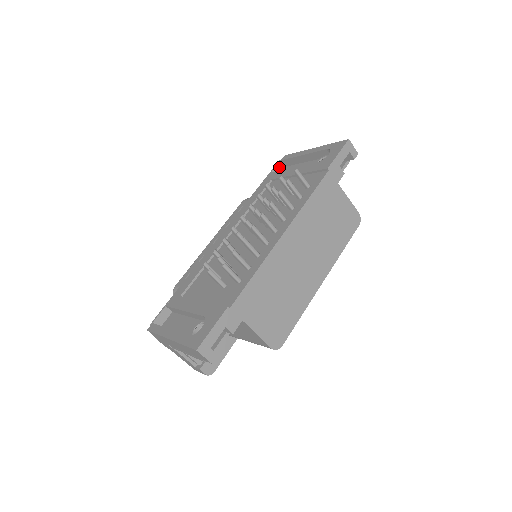
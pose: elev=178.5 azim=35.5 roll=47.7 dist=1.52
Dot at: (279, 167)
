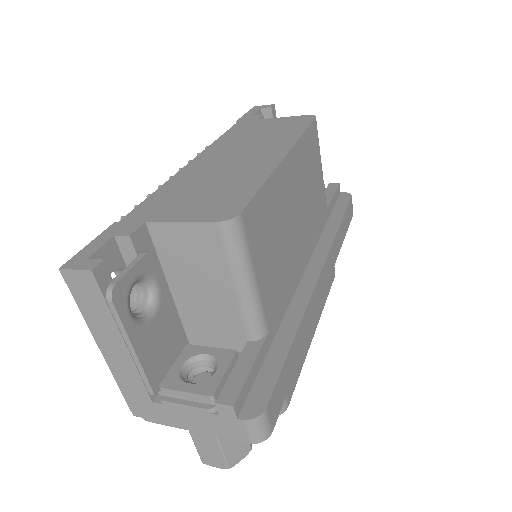
Dot at: occluded
